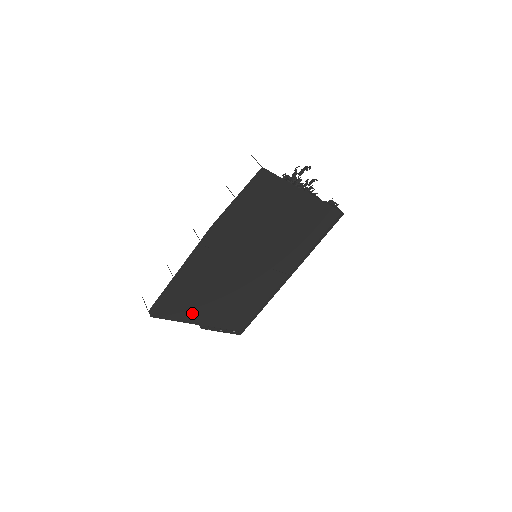
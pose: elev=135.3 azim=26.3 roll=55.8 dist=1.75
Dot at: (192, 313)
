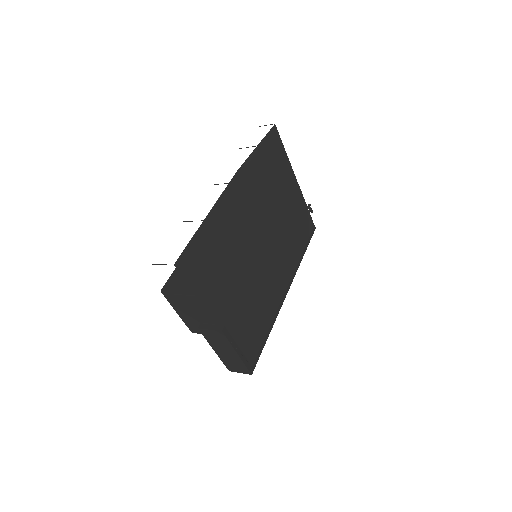
Dot at: (217, 290)
